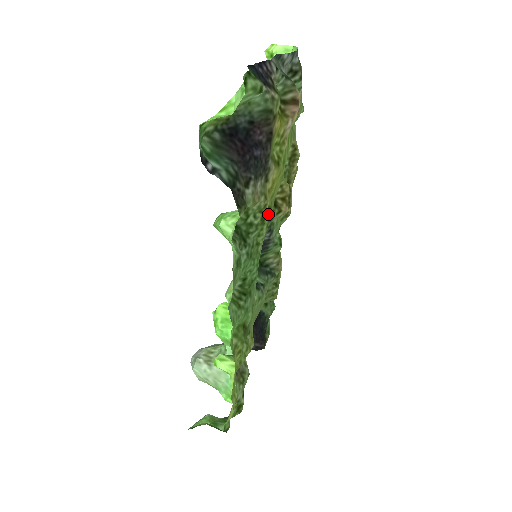
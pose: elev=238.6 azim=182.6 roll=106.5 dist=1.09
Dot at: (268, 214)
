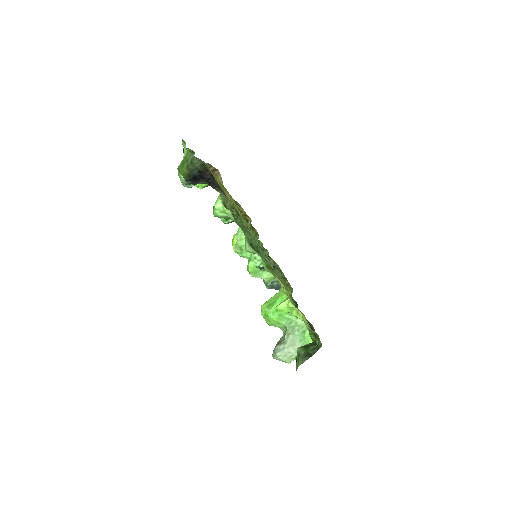
Dot at: occluded
